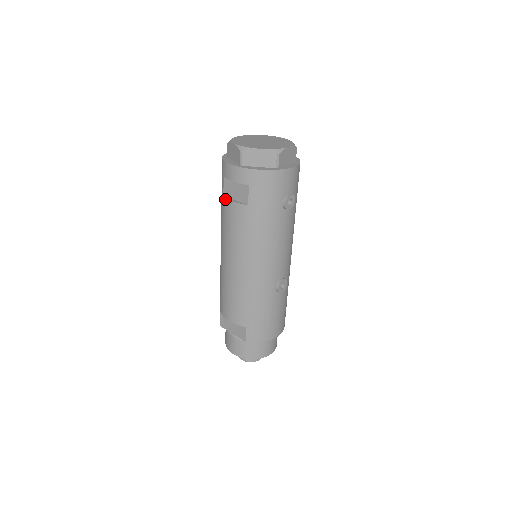
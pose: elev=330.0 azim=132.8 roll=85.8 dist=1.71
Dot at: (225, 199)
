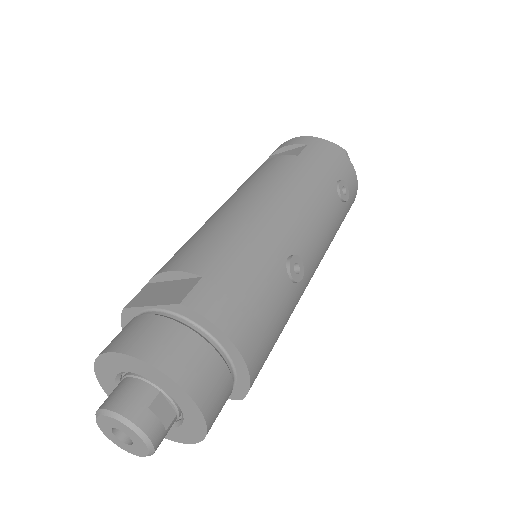
Dot at: occluded
